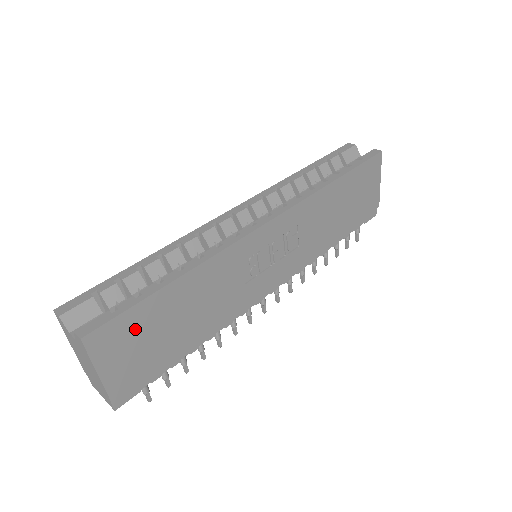
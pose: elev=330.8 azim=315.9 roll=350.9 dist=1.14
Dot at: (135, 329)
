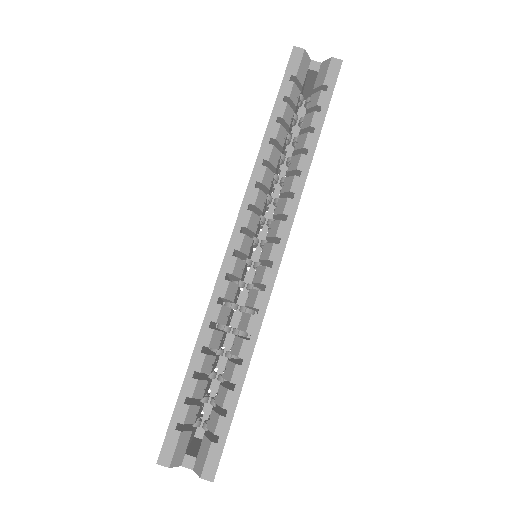
Dot at: occluded
